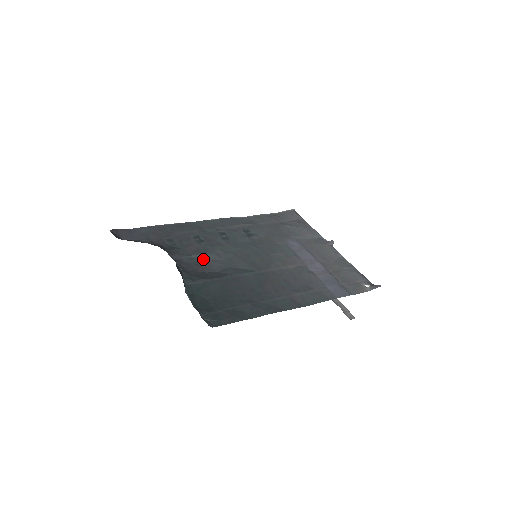
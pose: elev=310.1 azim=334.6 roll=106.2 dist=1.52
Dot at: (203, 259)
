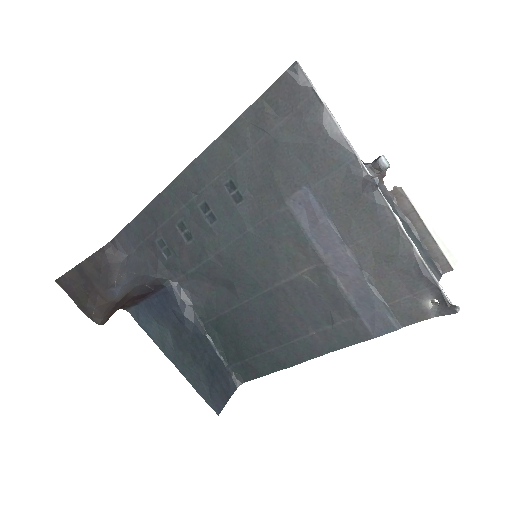
Dot at: (204, 270)
